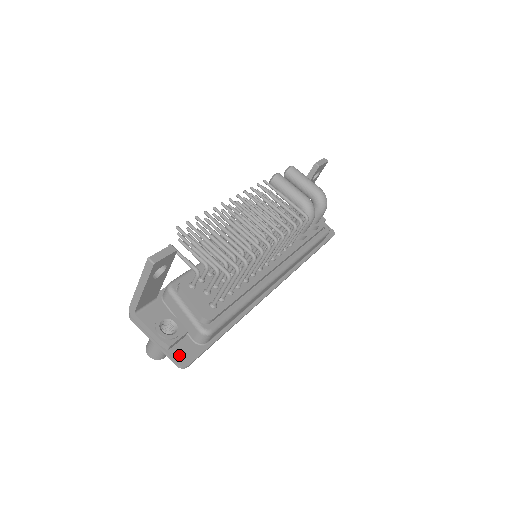
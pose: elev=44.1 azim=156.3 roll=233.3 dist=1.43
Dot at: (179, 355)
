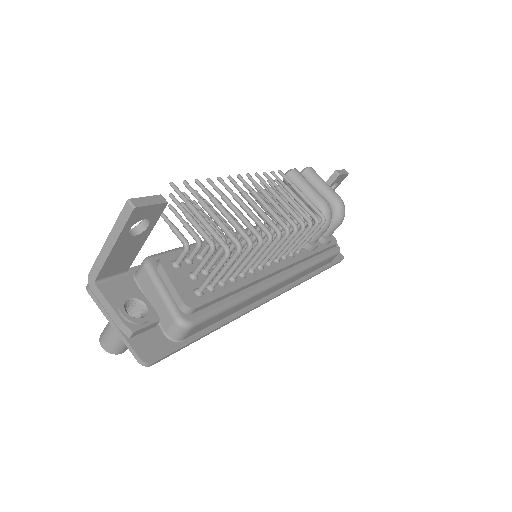
Dot at: (143, 347)
